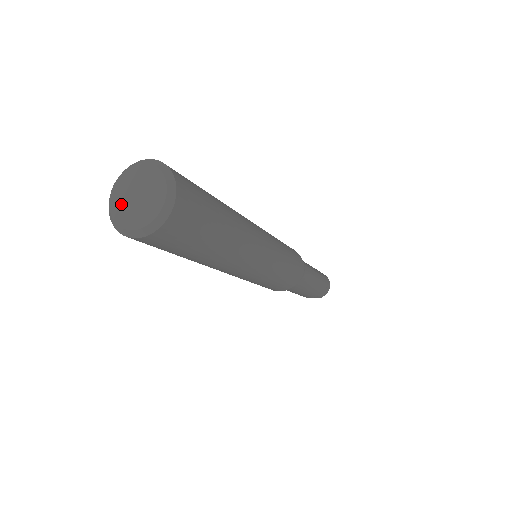
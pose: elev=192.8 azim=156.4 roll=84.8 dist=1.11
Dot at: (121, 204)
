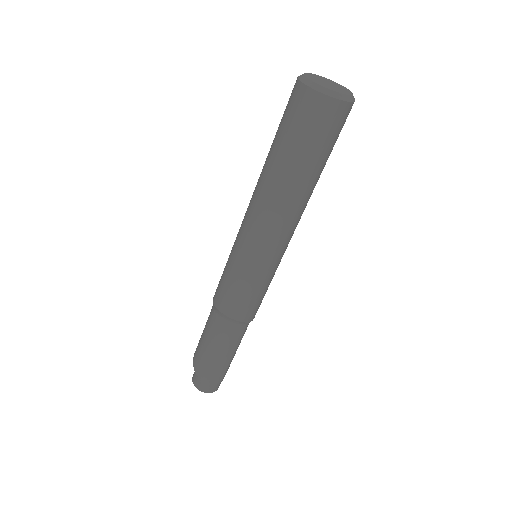
Dot at: (315, 77)
